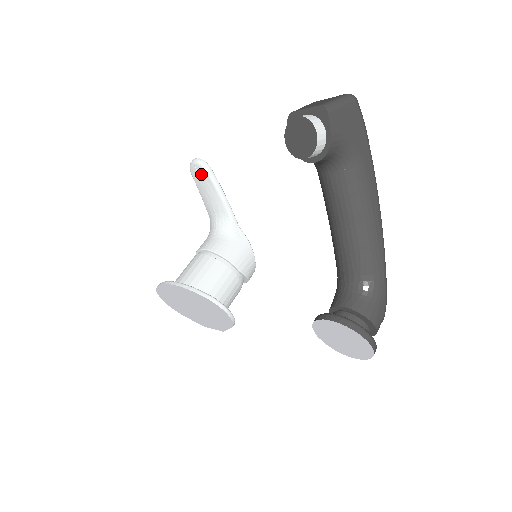
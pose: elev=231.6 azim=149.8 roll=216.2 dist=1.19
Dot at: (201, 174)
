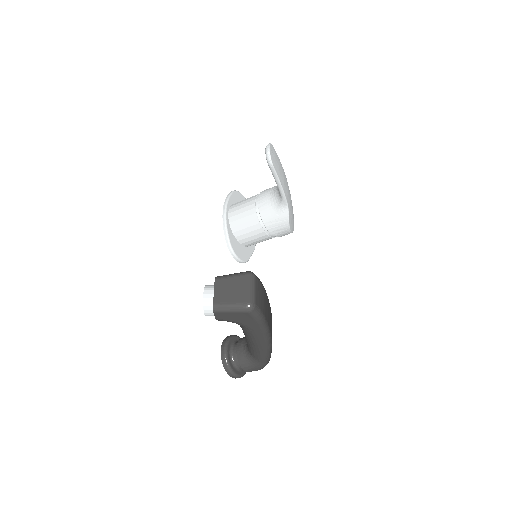
Dot at: occluded
